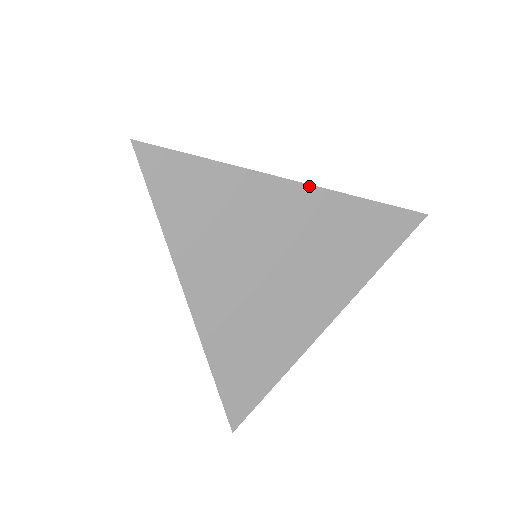
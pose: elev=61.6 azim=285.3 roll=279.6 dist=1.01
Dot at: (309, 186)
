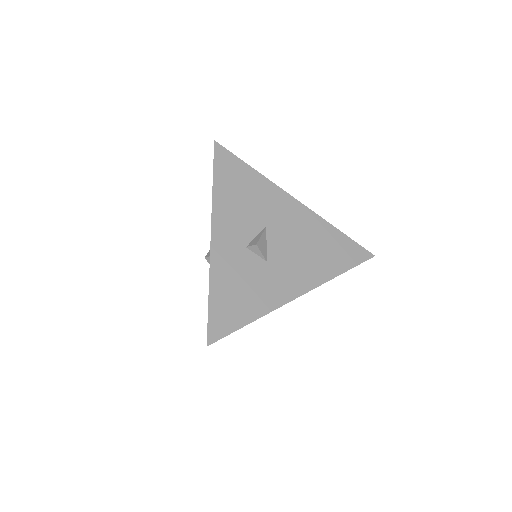
Dot at: occluded
